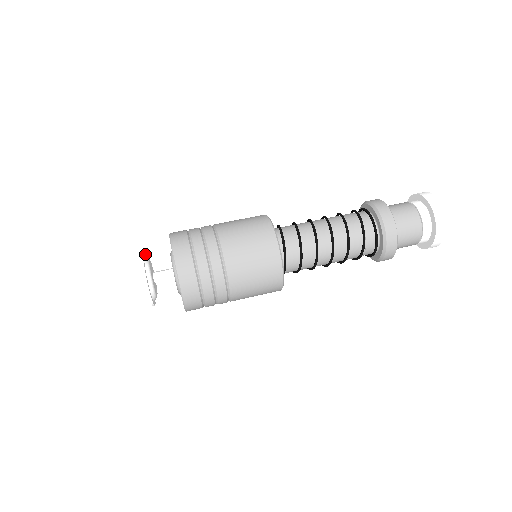
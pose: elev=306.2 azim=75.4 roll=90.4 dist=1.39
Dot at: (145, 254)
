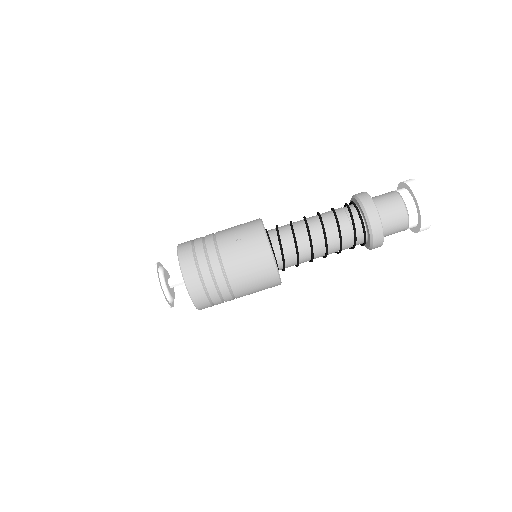
Dot at: (157, 275)
